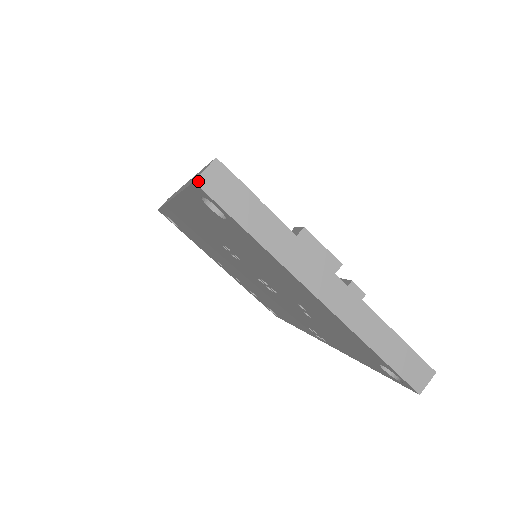
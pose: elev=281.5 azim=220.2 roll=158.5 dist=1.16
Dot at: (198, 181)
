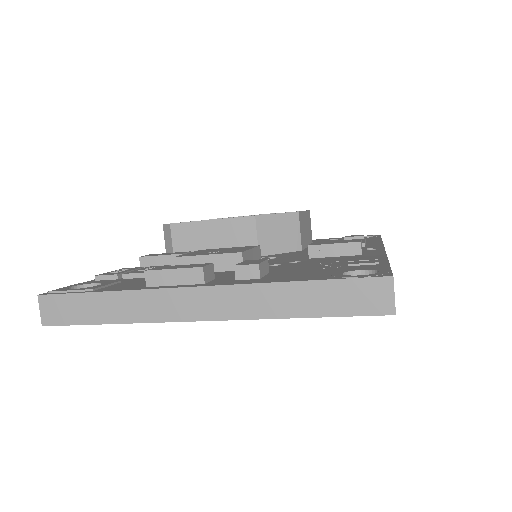
Dot at: (44, 323)
